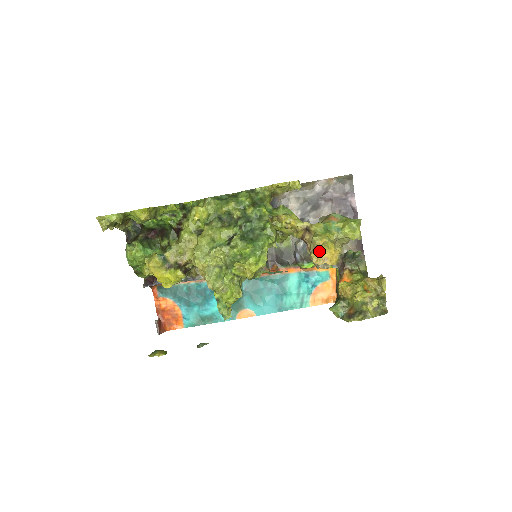
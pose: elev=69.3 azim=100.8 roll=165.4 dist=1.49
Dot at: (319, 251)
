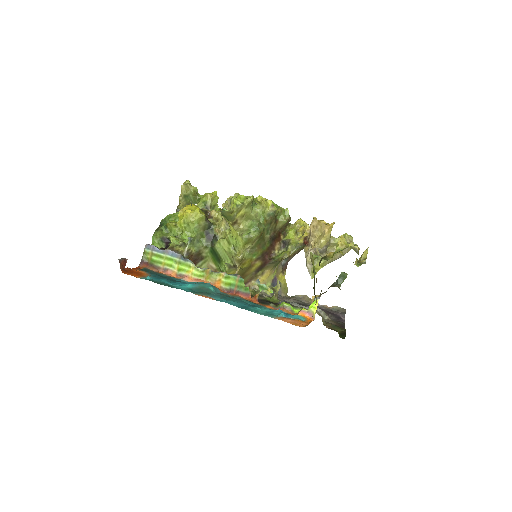
Dot at: occluded
